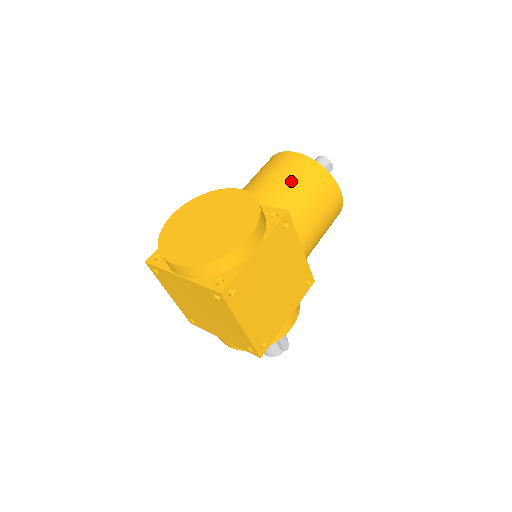
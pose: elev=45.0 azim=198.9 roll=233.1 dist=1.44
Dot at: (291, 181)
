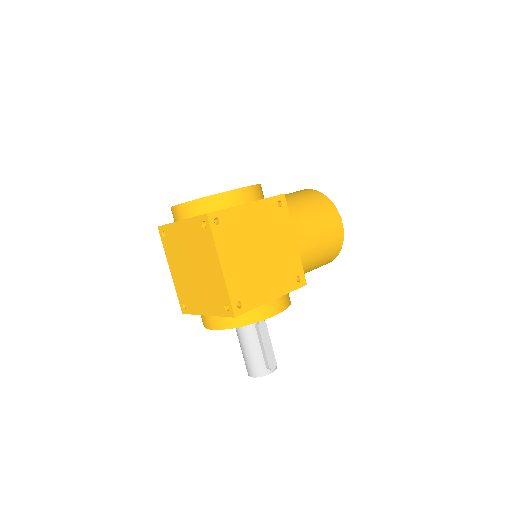
Dot at: (296, 196)
